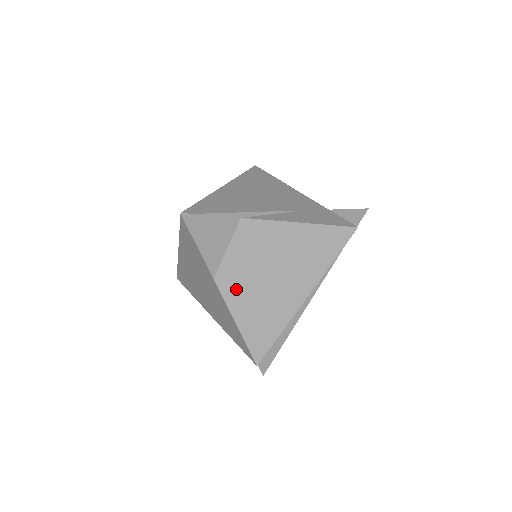
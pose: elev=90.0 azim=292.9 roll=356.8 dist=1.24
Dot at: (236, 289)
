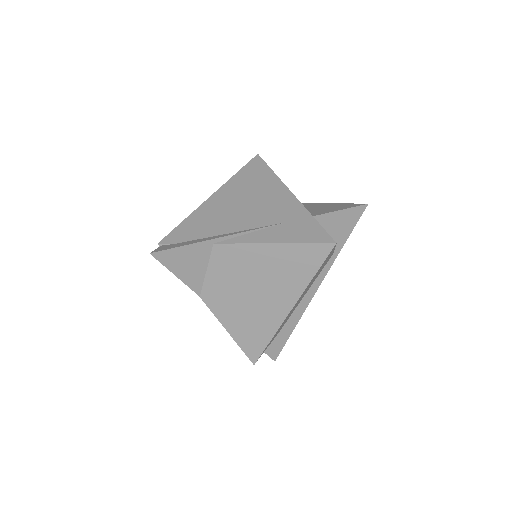
Dot at: (222, 304)
